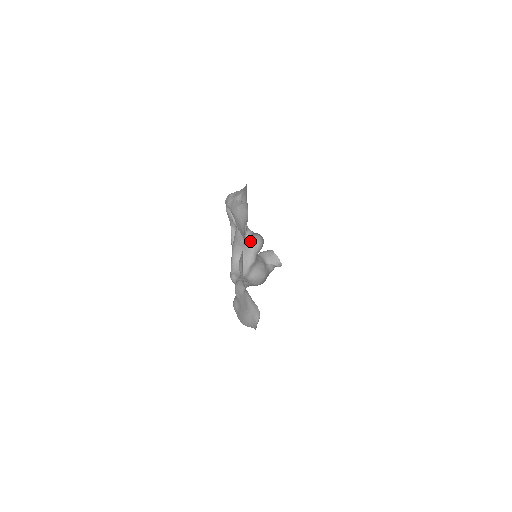
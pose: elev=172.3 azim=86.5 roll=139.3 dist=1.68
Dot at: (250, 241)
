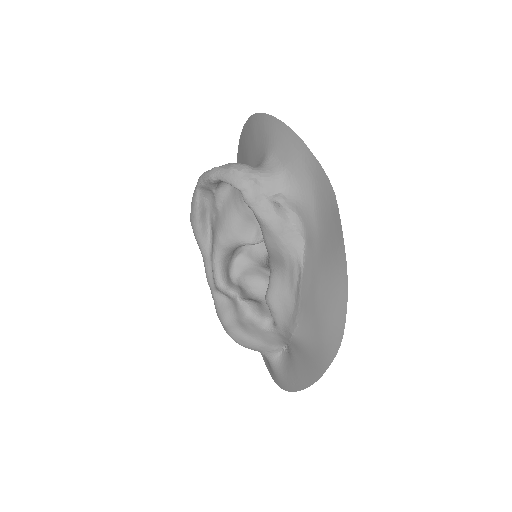
Dot at: occluded
